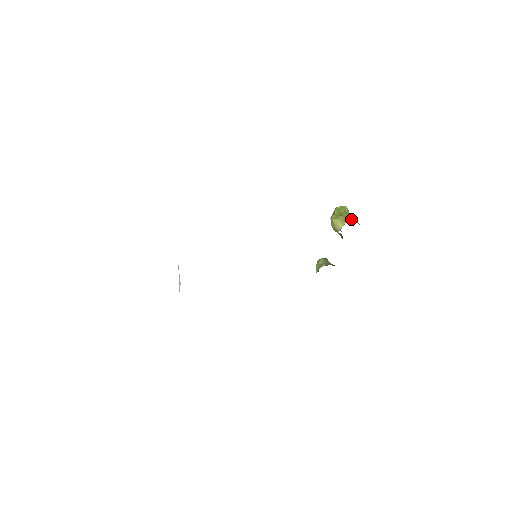
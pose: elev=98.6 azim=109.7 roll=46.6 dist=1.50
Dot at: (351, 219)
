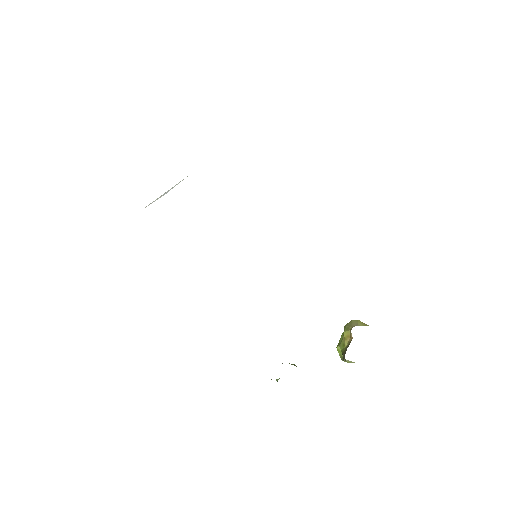
Dot at: occluded
